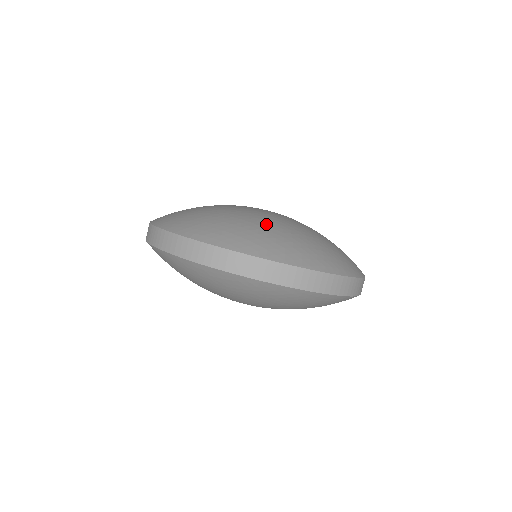
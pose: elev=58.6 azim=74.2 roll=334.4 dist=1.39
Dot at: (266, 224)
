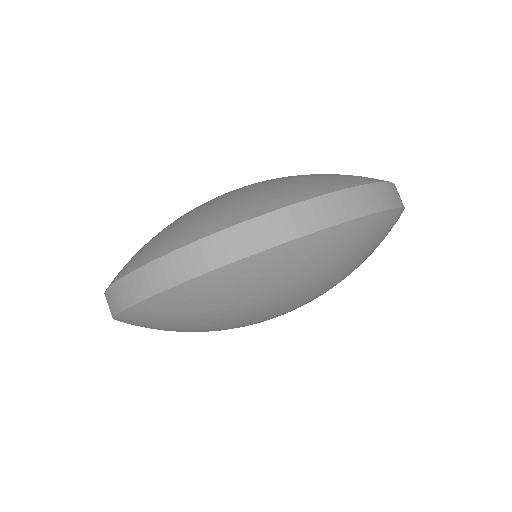
Dot at: (225, 196)
